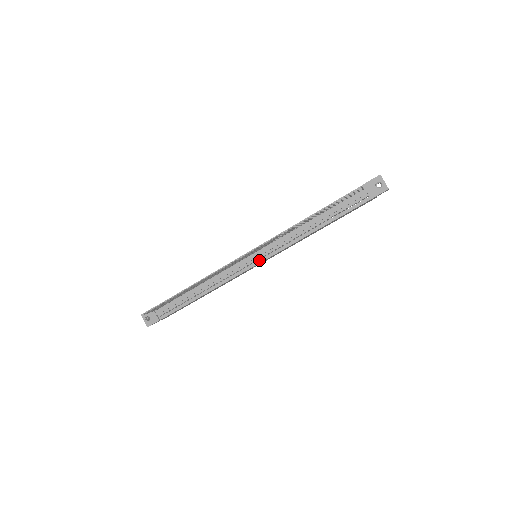
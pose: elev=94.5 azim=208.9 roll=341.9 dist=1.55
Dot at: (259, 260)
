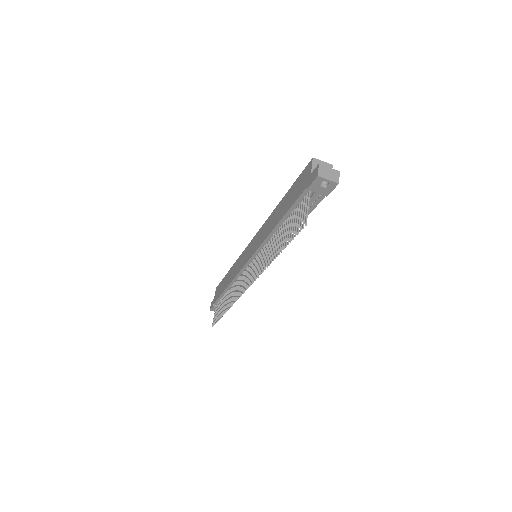
Dot at: occluded
